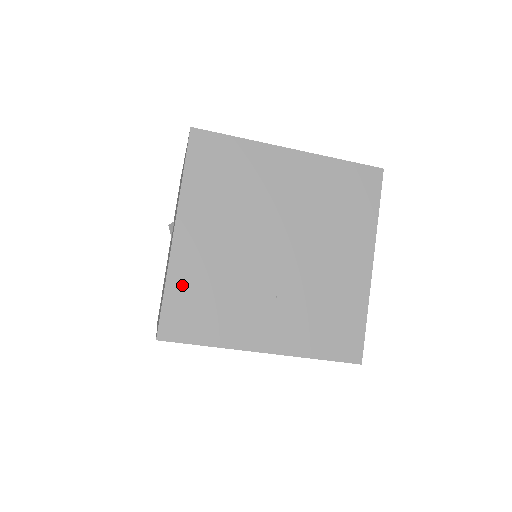
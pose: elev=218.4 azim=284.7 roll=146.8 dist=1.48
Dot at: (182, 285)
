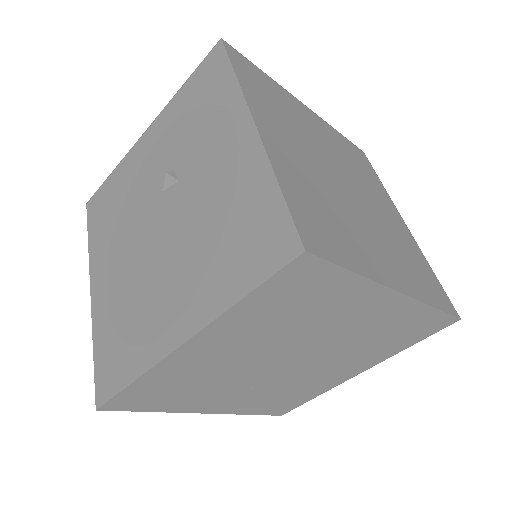
Dot at: (156, 381)
